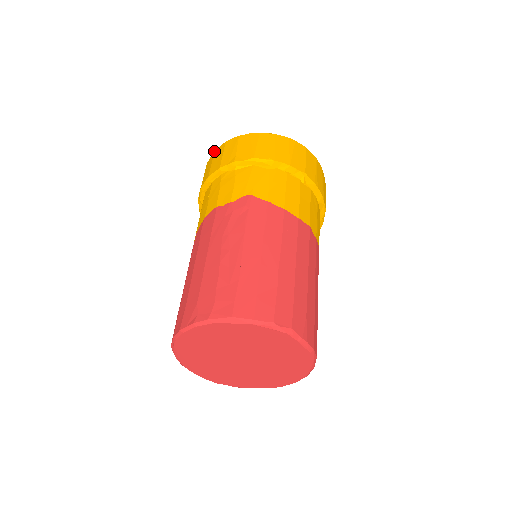
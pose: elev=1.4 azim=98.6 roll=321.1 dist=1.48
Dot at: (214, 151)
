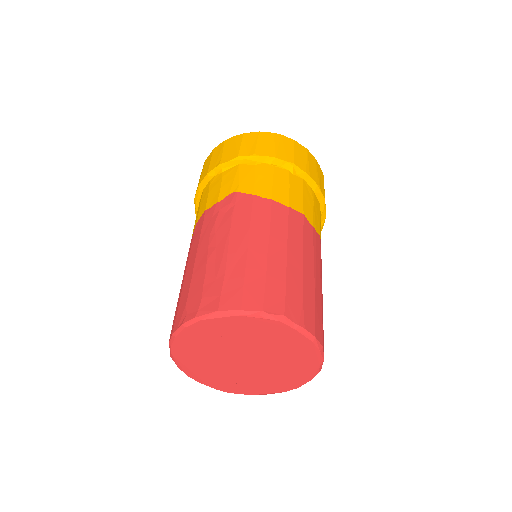
Dot at: occluded
